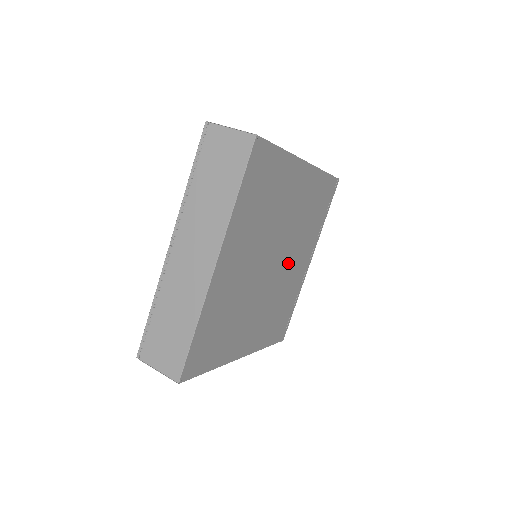
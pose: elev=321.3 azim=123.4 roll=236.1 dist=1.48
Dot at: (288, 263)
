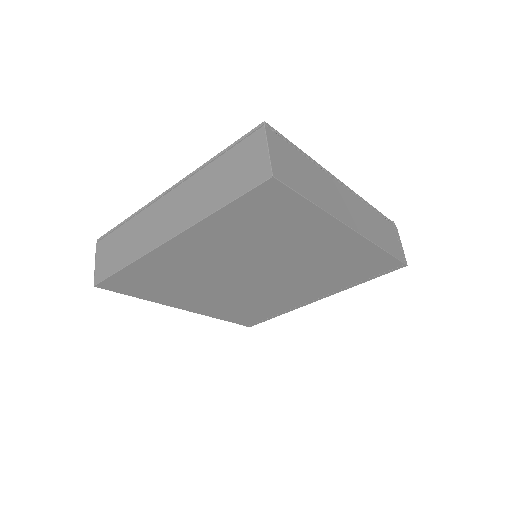
Dot at: (282, 285)
